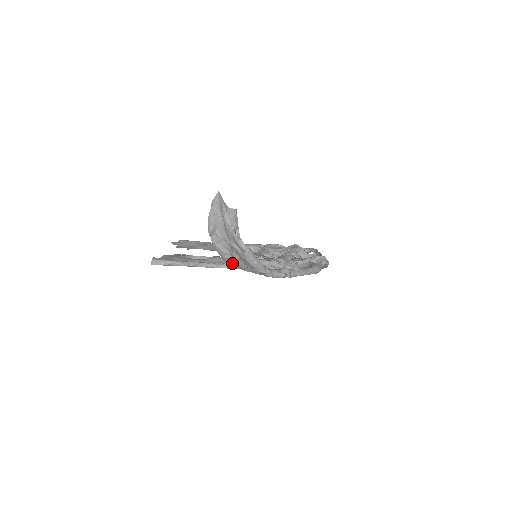
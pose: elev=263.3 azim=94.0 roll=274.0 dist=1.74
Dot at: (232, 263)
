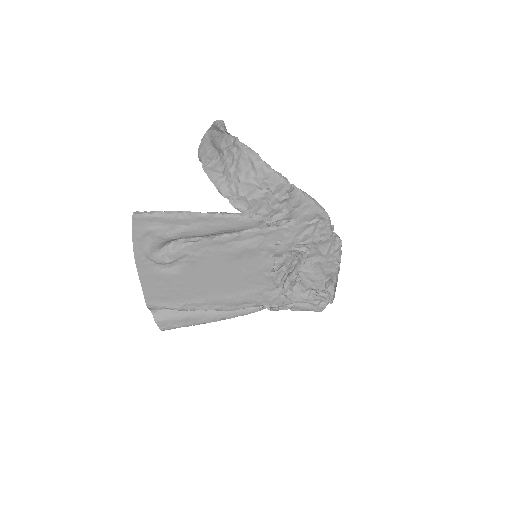
Dot at: (226, 188)
